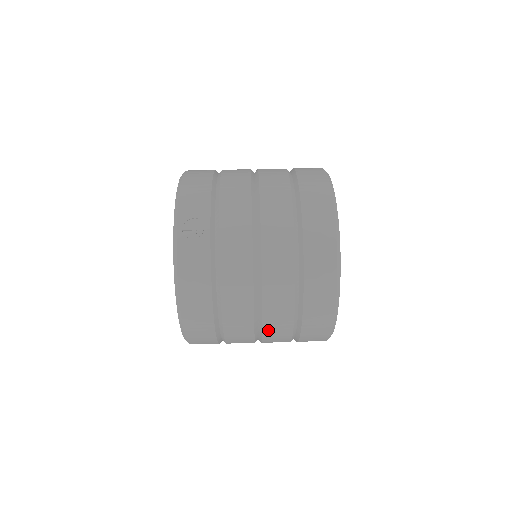
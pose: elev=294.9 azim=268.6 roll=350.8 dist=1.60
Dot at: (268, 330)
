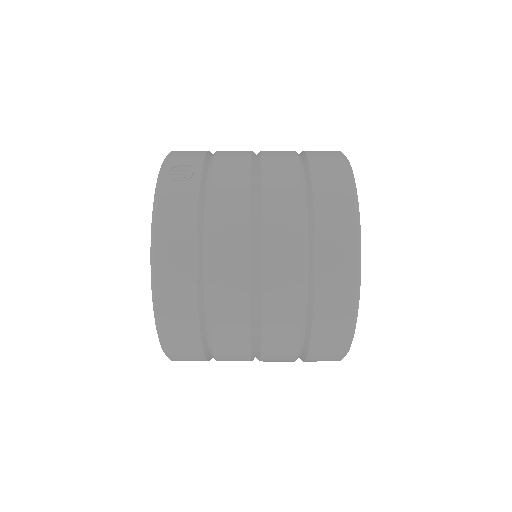
Dot at: (269, 308)
